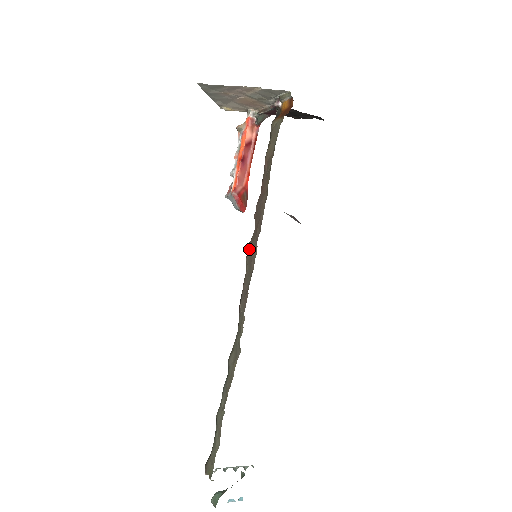
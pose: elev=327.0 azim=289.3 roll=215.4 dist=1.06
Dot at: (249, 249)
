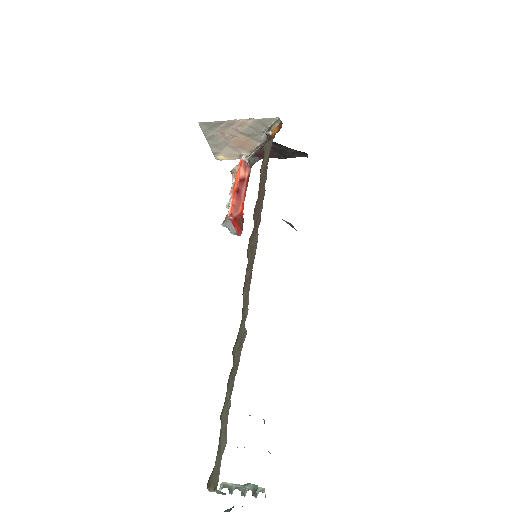
Dot at: (250, 242)
